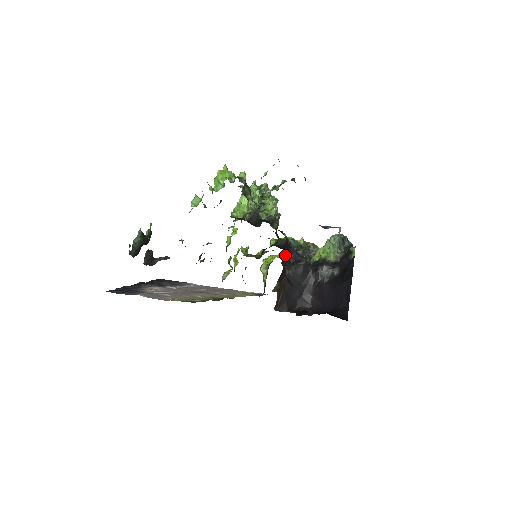
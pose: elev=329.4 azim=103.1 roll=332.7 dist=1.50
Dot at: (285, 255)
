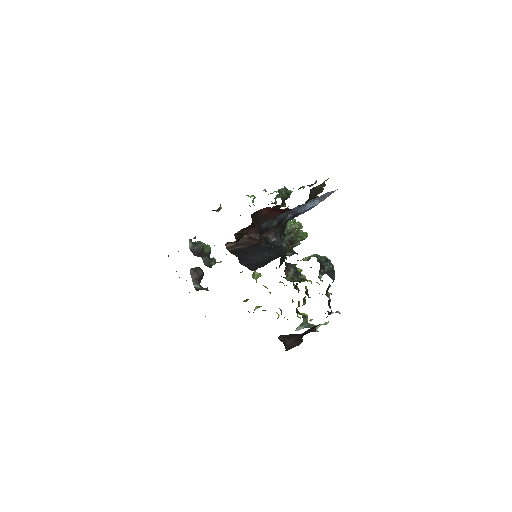
Dot at: (272, 239)
